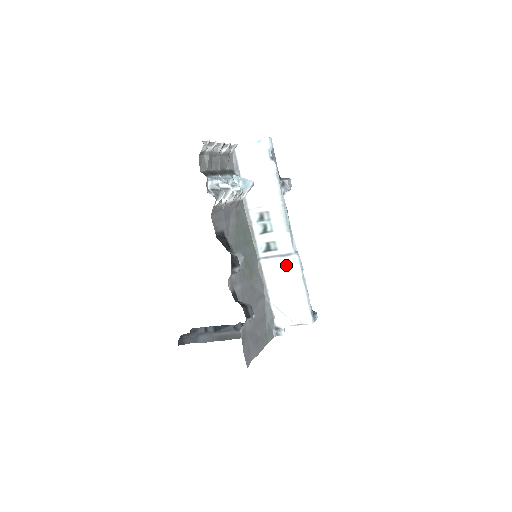
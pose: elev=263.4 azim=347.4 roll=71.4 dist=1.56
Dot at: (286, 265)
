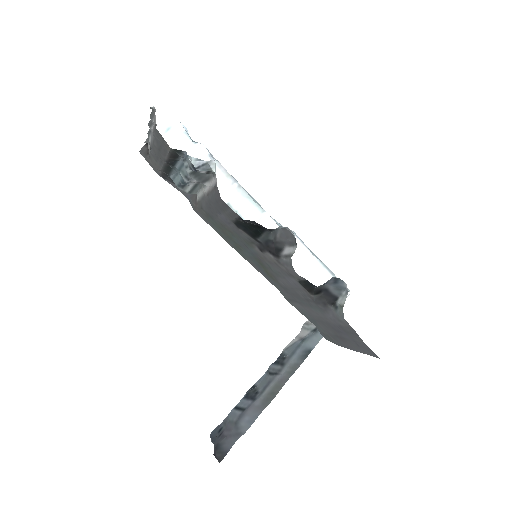
Dot at: occluded
